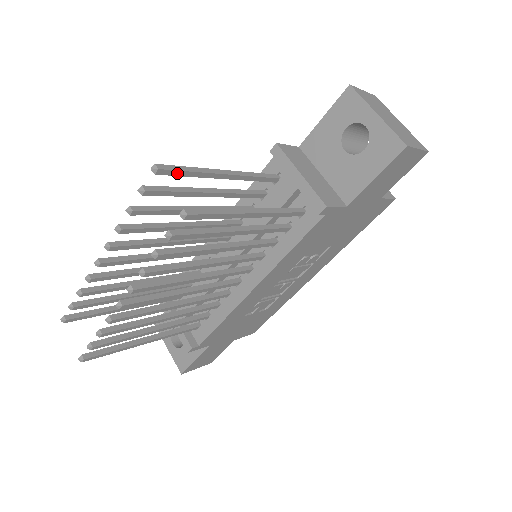
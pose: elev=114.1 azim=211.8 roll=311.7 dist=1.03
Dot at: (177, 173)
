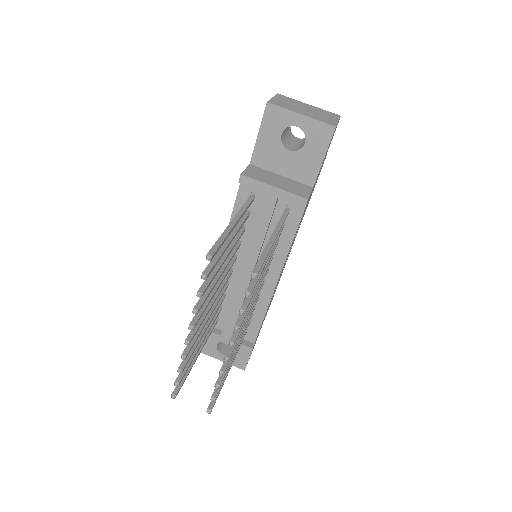
Dot at: (218, 249)
